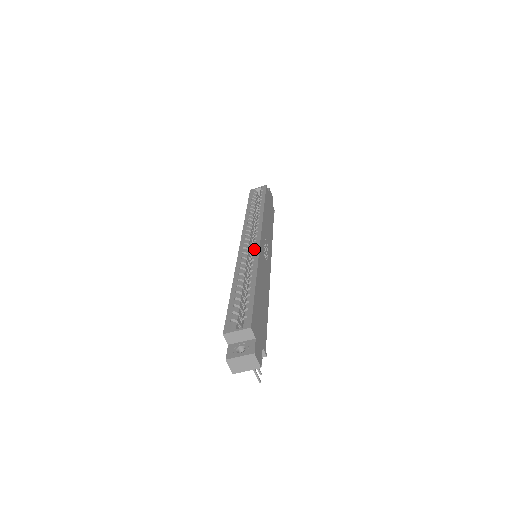
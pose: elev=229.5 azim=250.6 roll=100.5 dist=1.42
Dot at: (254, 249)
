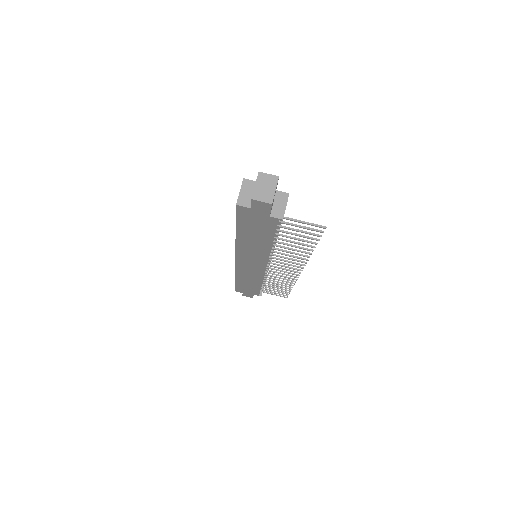
Dot at: occluded
